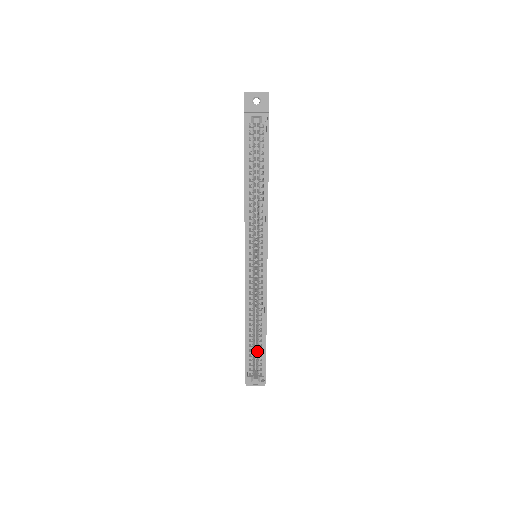
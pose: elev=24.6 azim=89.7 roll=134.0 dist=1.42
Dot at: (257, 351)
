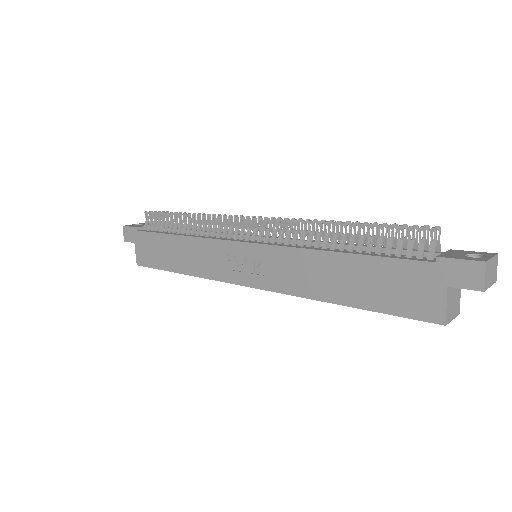
Dot at: occluded
